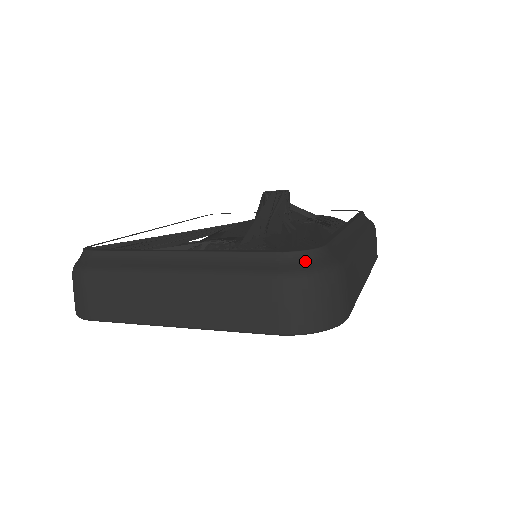
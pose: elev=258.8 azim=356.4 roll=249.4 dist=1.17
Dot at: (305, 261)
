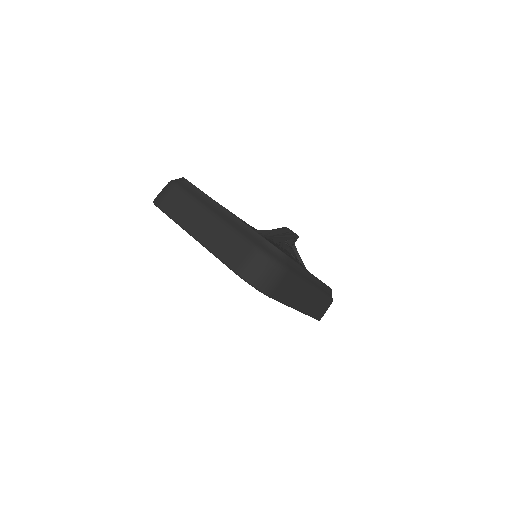
Dot at: (273, 251)
